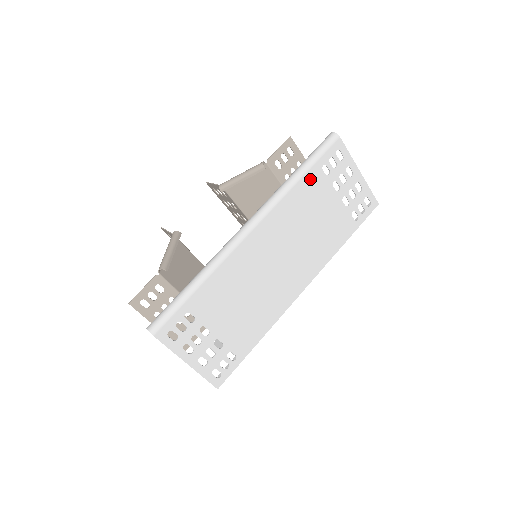
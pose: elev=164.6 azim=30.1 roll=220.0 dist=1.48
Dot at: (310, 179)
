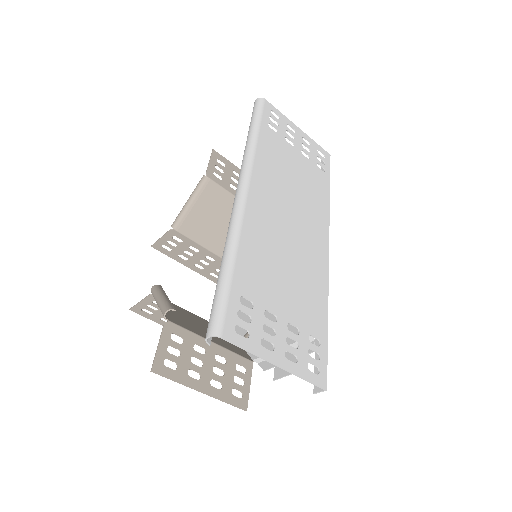
Dot at: (266, 137)
